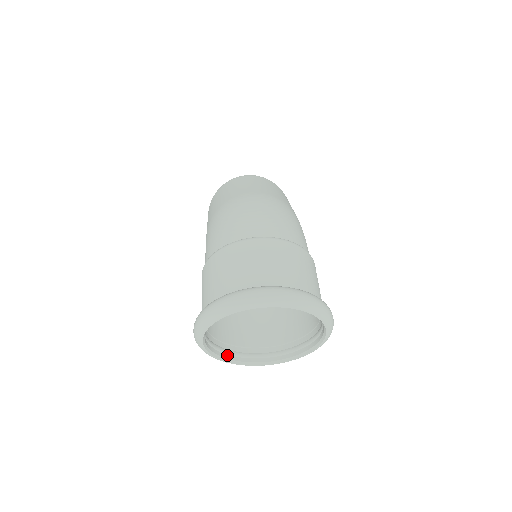
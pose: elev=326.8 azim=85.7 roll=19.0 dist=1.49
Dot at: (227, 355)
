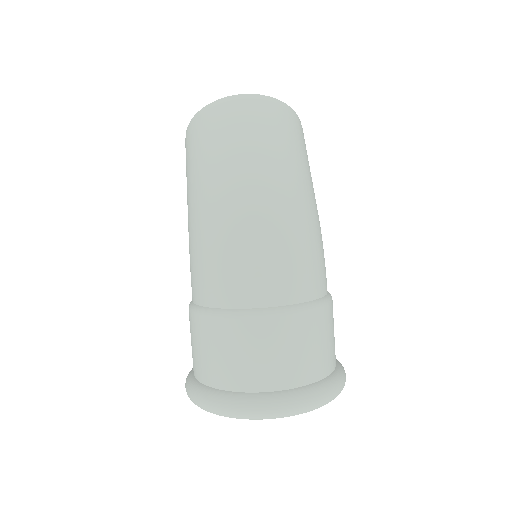
Dot at: occluded
